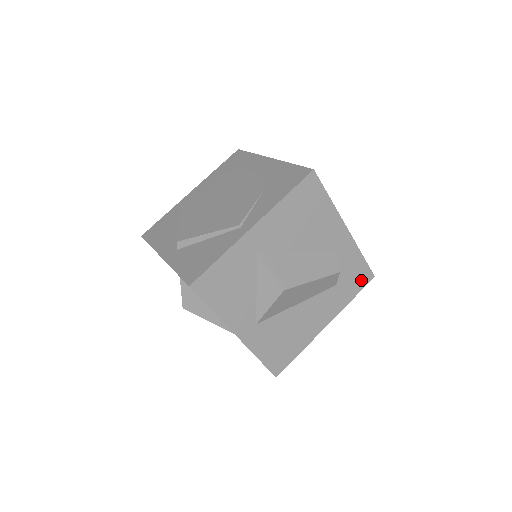
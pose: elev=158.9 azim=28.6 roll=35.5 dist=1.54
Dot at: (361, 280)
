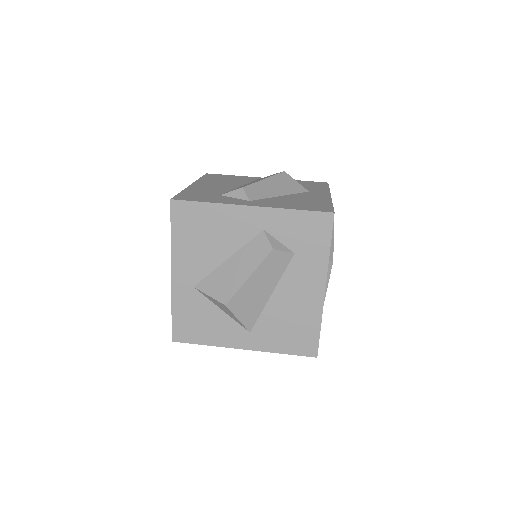
Dot at: (320, 228)
